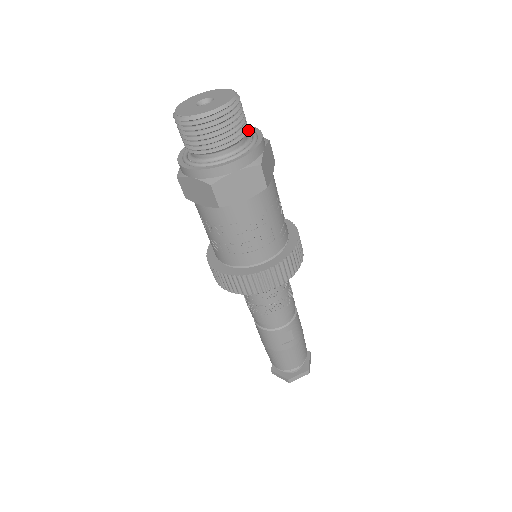
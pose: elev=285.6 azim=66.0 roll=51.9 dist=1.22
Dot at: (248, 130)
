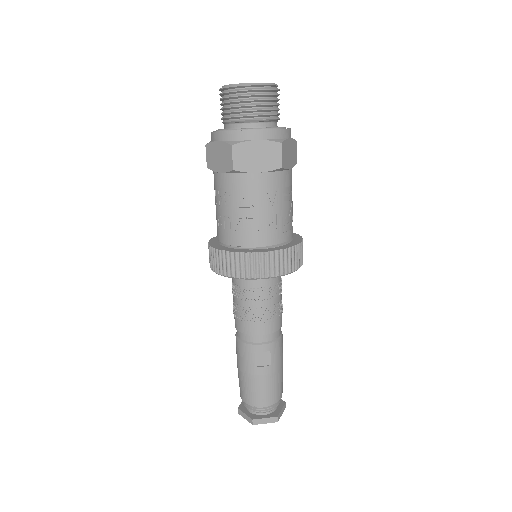
Dot at: occluded
